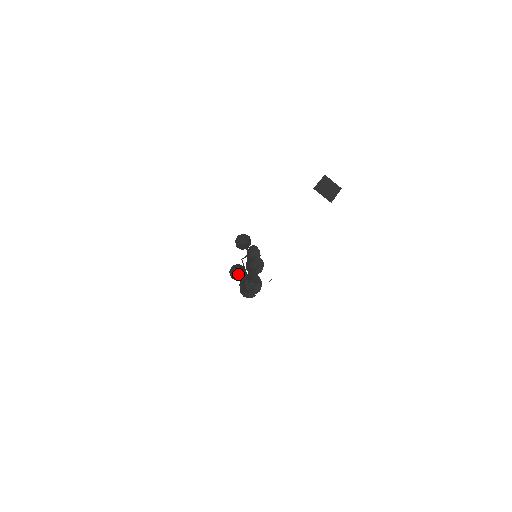
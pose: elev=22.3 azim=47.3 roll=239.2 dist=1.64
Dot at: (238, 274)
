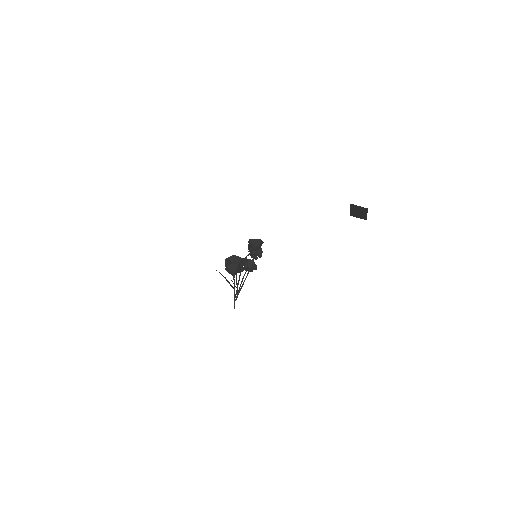
Dot at: (232, 275)
